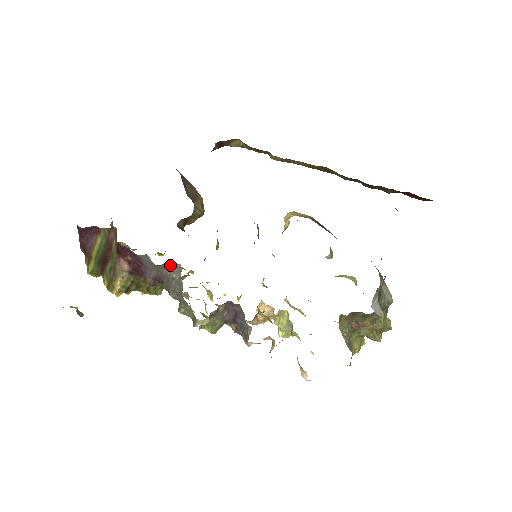
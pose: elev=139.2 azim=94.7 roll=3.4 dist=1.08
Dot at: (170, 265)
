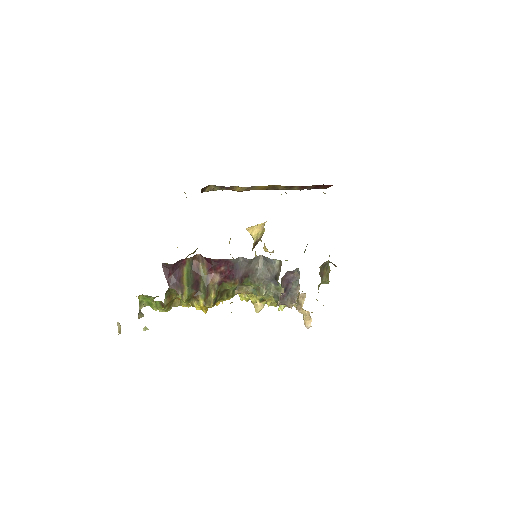
Dot at: (254, 259)
